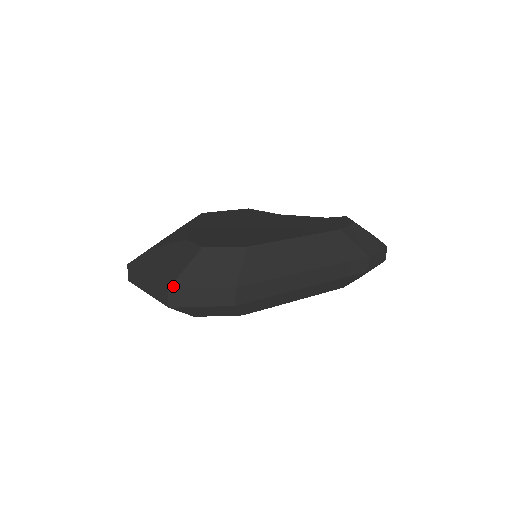
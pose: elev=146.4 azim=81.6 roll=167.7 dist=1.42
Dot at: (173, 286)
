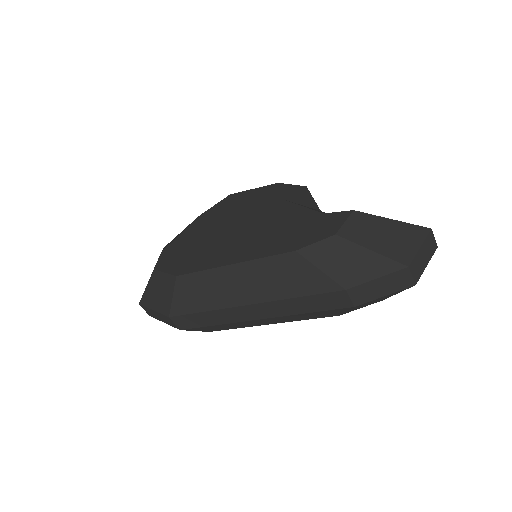
Dot at: (141, 302)
